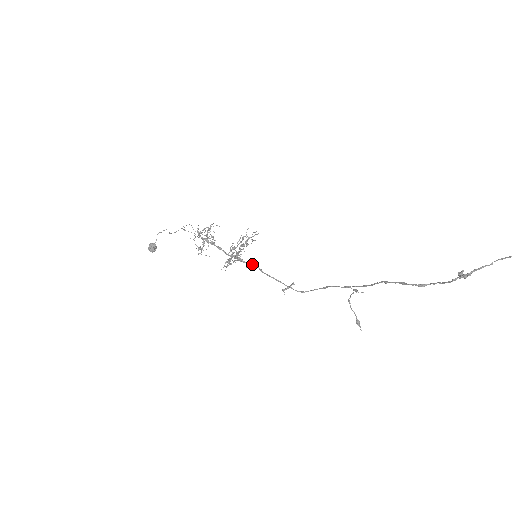
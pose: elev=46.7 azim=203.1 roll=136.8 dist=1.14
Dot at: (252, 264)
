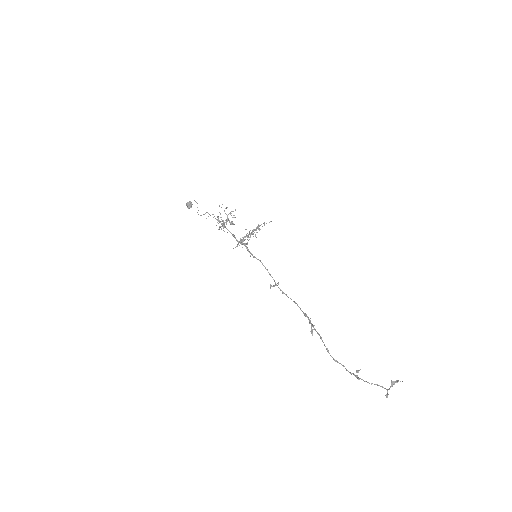
Dot at: (254, 257)
